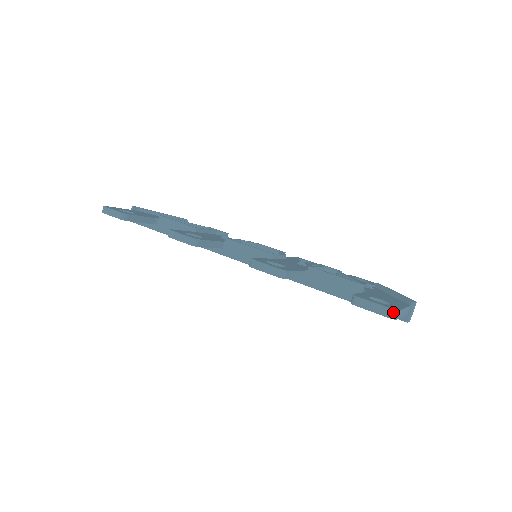
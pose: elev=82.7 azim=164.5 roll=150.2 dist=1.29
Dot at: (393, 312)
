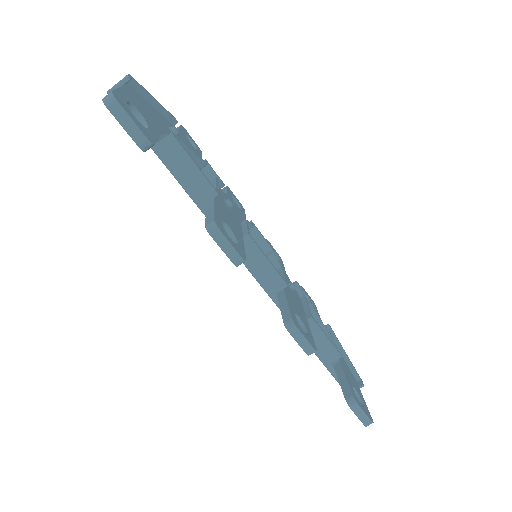
Dot at: occluded
